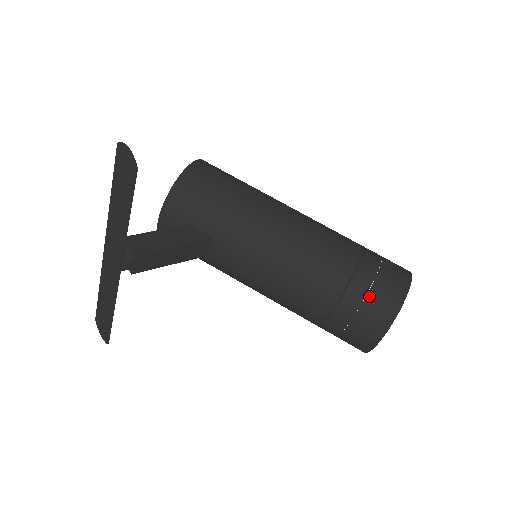
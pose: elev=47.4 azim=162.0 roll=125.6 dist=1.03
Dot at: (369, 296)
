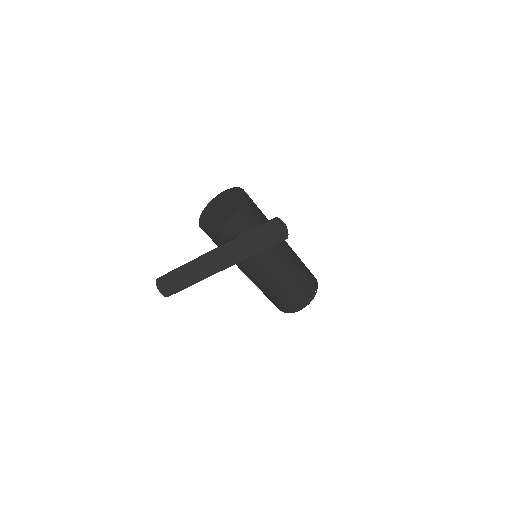
Dot at: (305, 290)
